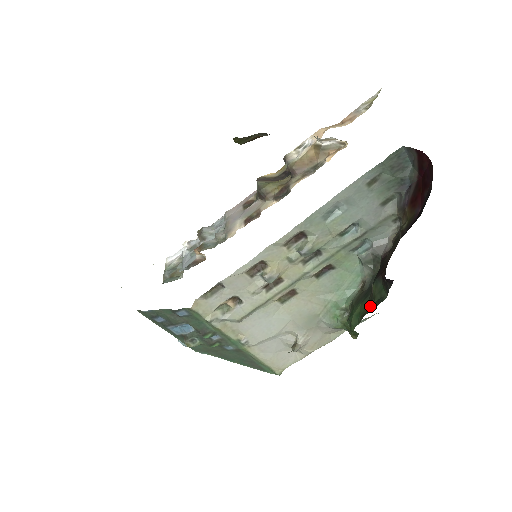
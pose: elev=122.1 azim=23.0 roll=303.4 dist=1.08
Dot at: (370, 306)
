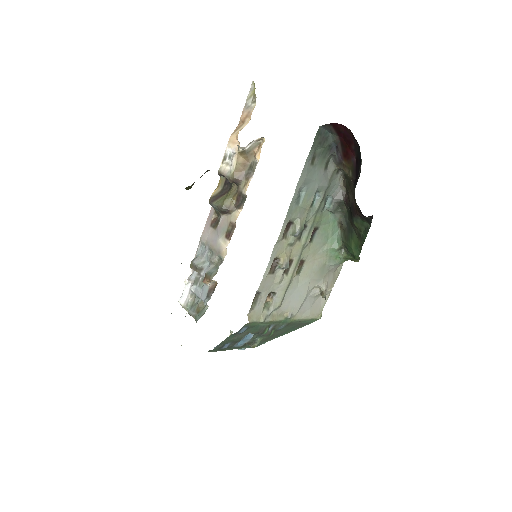
Dot at: (361, 237)
